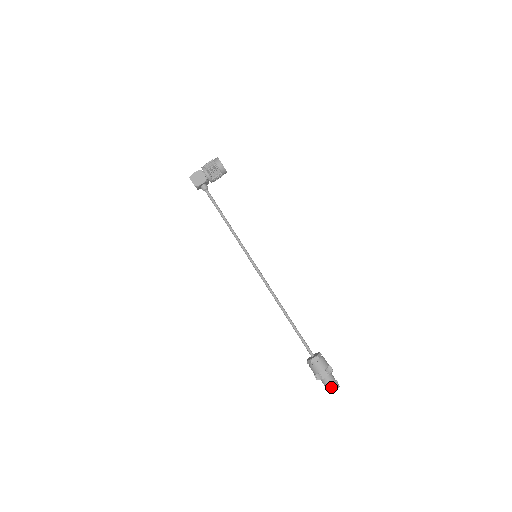
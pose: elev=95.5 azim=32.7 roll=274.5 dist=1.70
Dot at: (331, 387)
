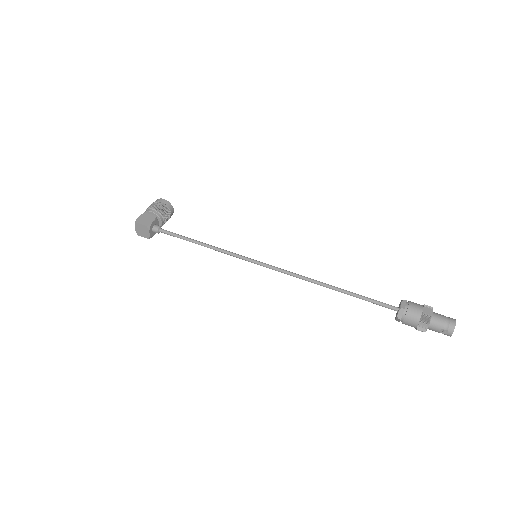
Dot at: (448, 321)
